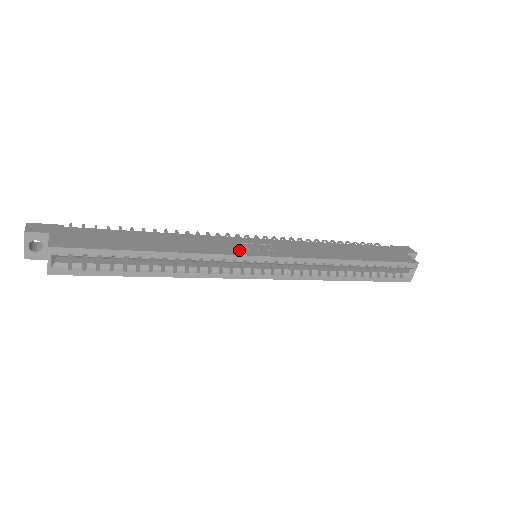
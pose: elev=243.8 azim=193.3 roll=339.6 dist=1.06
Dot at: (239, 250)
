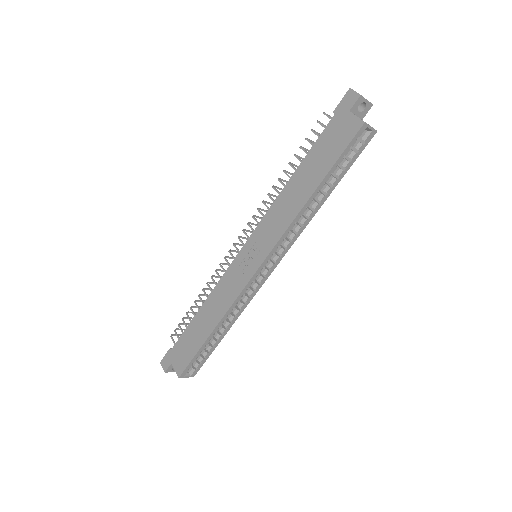
Dot at: (242, 279)
